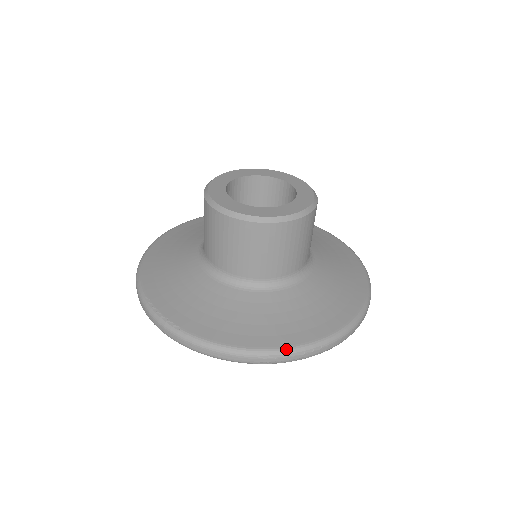
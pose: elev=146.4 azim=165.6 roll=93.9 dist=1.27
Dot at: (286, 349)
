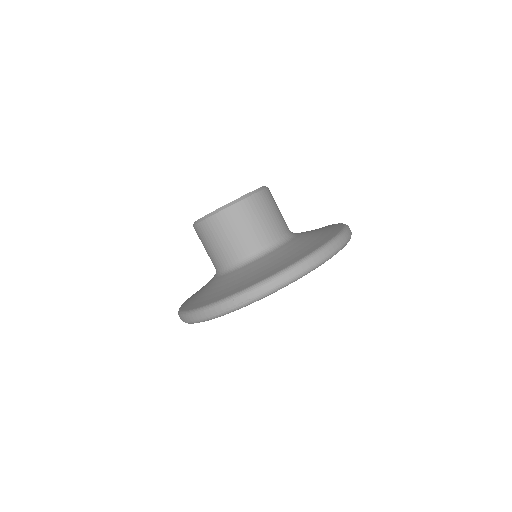
Dot at: (220, 300)
